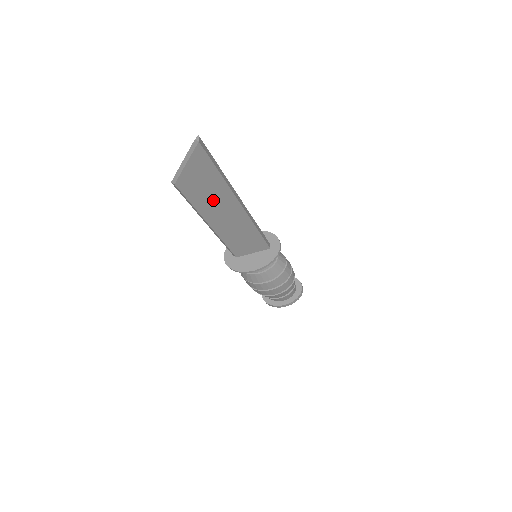
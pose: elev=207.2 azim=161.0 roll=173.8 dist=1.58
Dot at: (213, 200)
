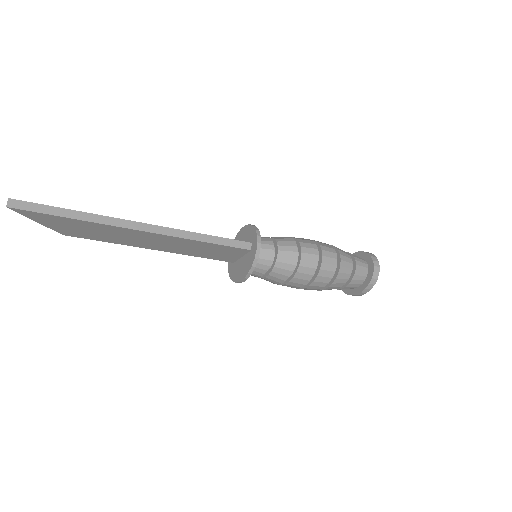
Dot at: (113, 235)
